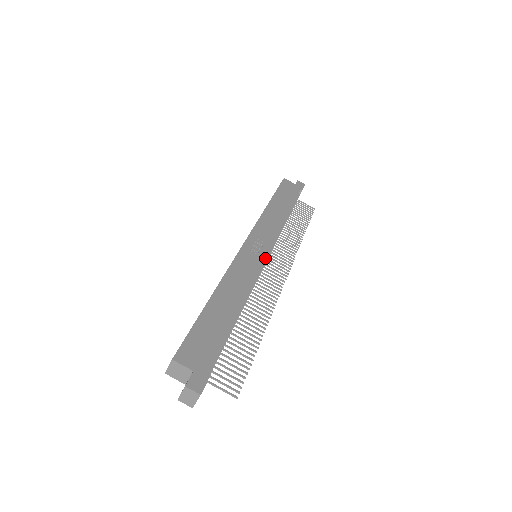
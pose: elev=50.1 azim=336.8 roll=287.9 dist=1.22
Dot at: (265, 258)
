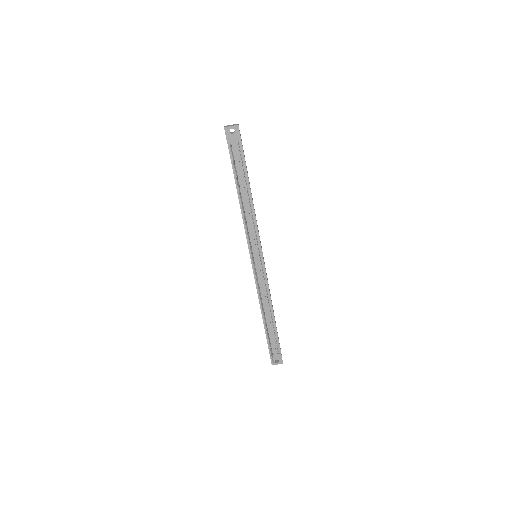
Dot at: occluded
